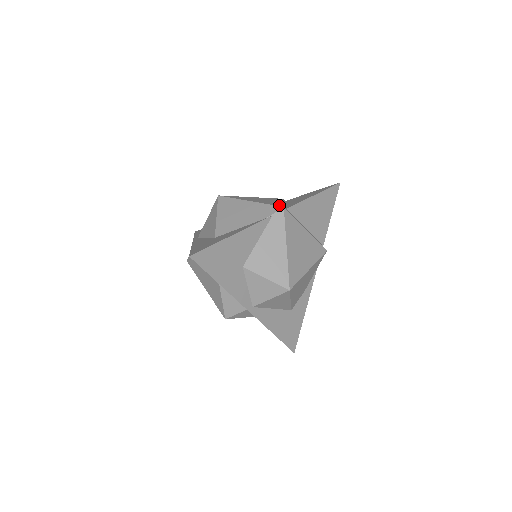
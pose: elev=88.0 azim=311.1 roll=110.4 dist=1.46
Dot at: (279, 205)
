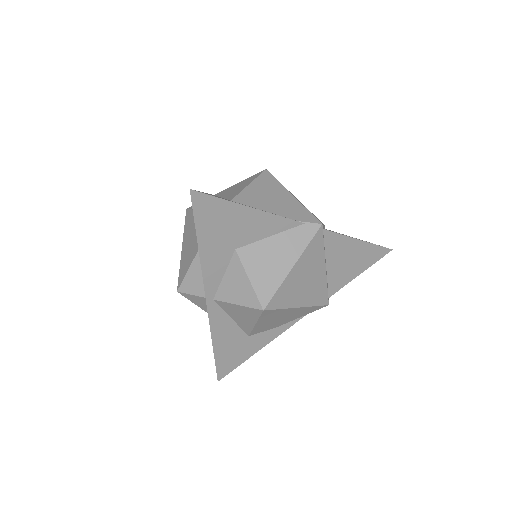
Dot at: occluded
